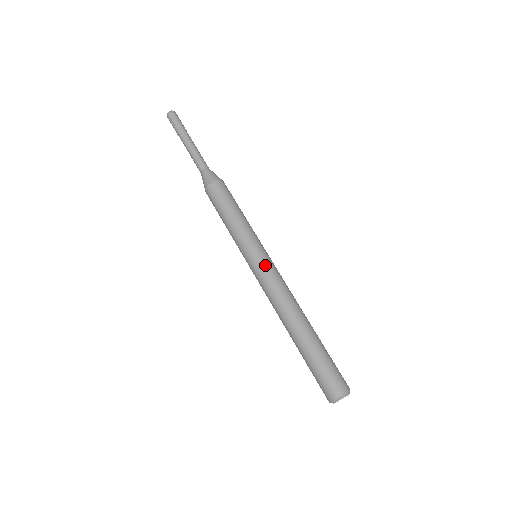
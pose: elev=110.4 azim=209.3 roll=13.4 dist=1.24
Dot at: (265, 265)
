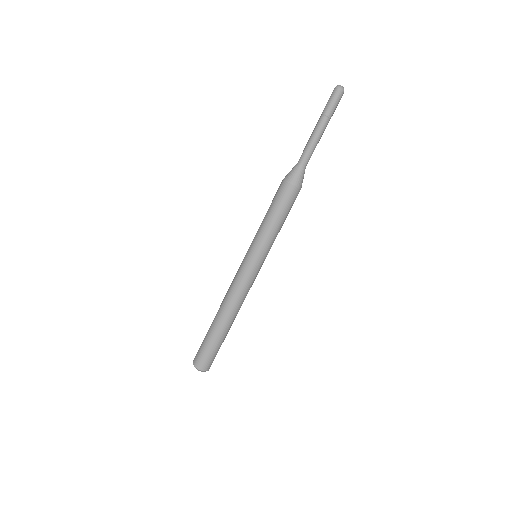
Dot at: (244, 268)
